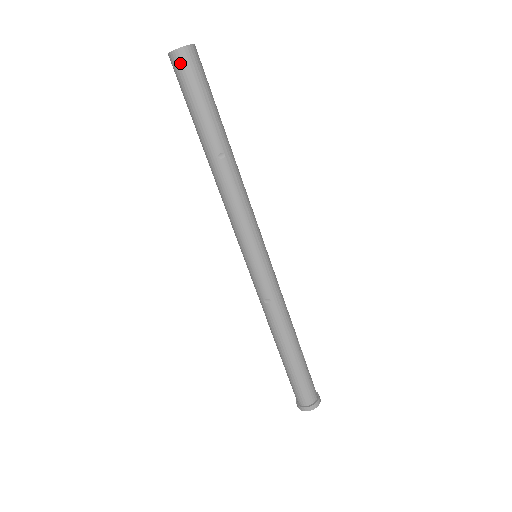
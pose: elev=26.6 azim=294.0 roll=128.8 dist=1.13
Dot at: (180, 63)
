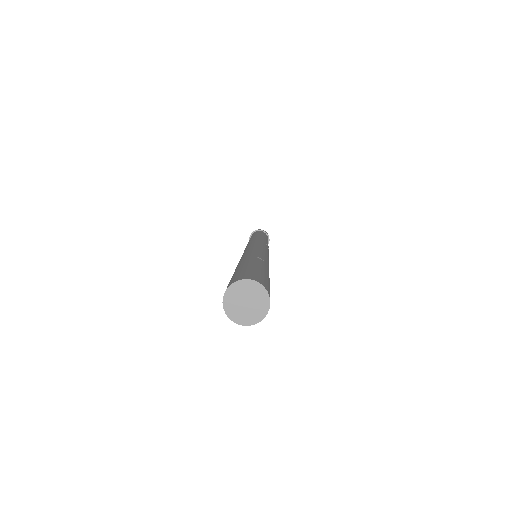
Dot at: occluded
